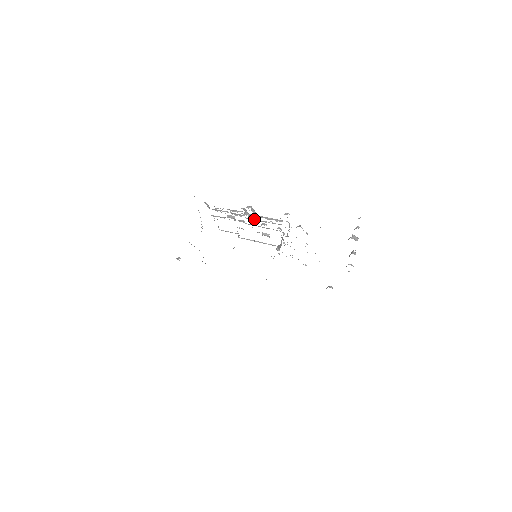
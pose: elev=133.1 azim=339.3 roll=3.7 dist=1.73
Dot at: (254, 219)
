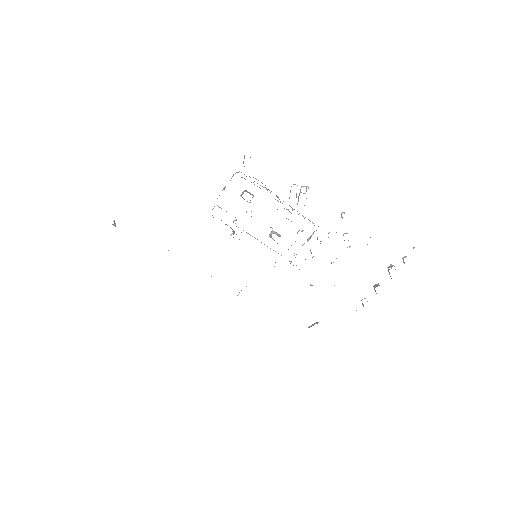
Dot at: occluded
